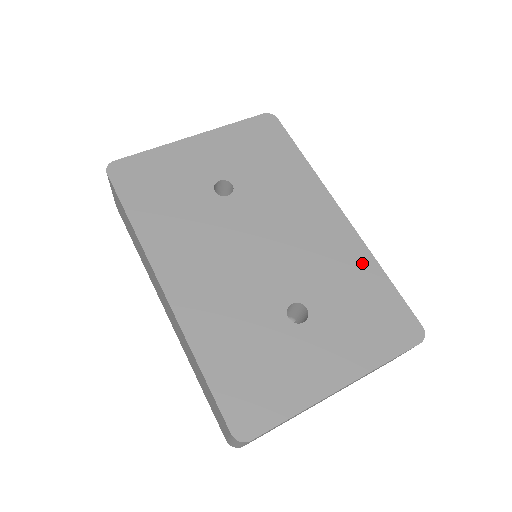
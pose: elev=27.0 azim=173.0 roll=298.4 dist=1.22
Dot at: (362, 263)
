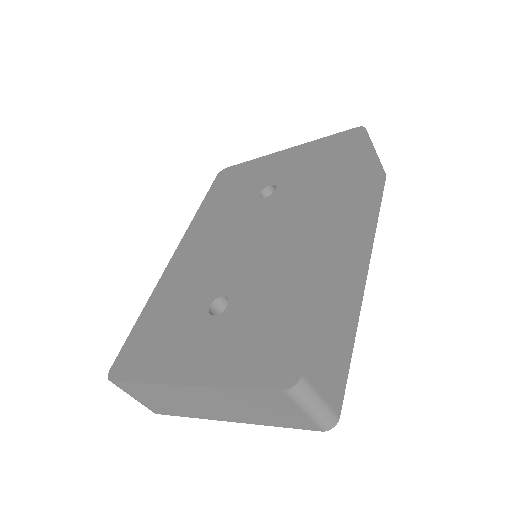
Dot at: (309, 281)
